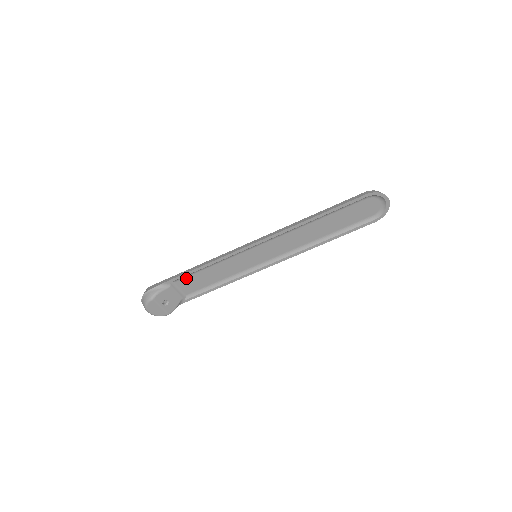
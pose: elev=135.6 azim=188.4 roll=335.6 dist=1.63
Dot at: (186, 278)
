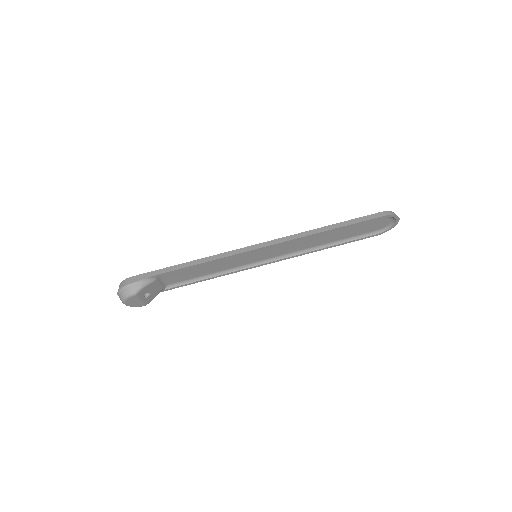
Dot at: (175, 272)
